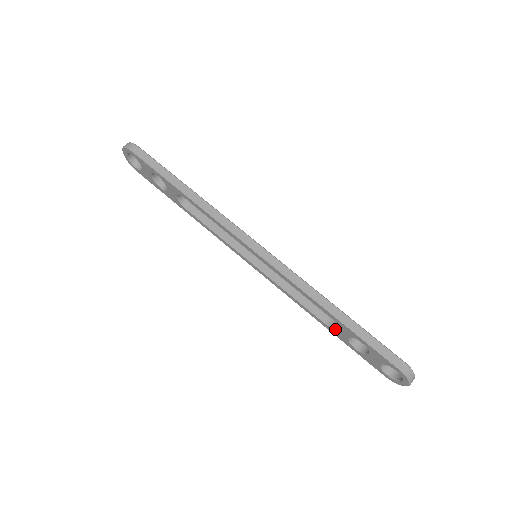
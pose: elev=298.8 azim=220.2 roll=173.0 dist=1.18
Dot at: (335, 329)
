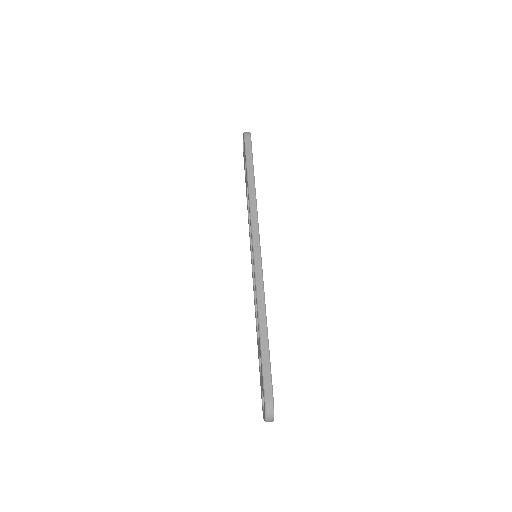
Dot at: (258, 343)
